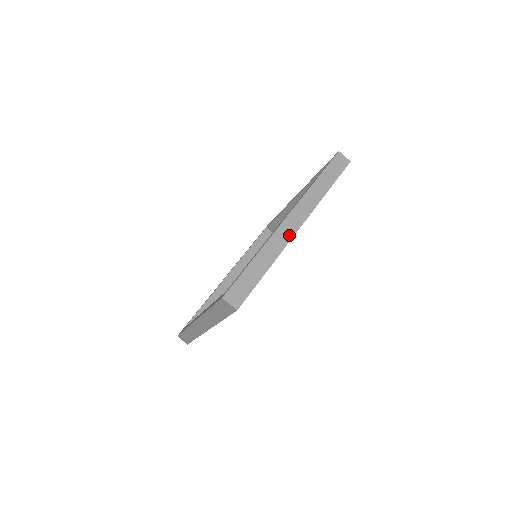
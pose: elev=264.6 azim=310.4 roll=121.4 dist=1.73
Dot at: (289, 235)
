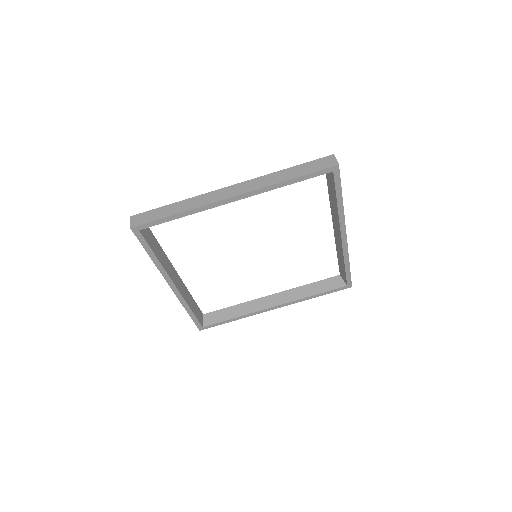
Dot at: occluded
